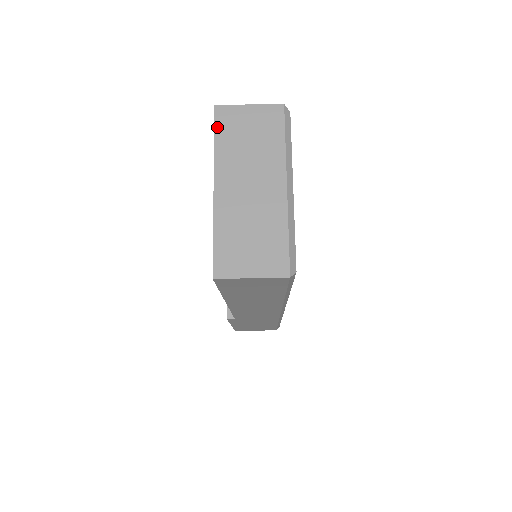
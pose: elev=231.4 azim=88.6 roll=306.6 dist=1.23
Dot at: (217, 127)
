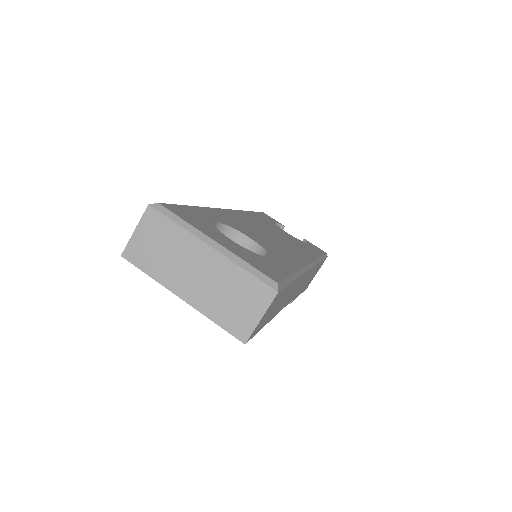
Dot at: (138, 266)
